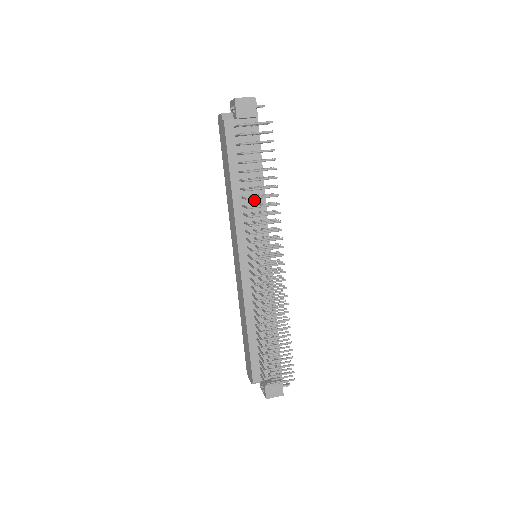
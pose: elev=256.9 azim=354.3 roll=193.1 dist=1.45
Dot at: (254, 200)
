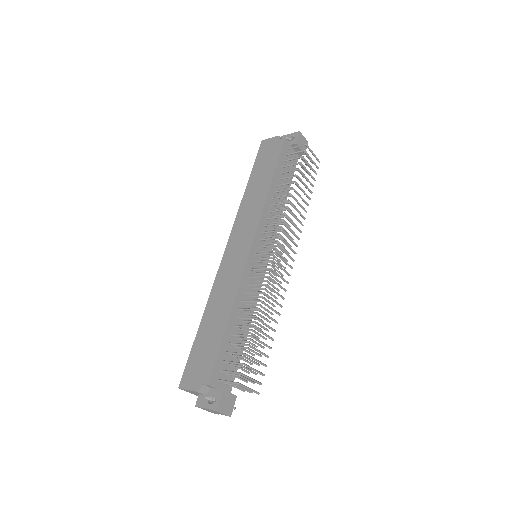
Dot at: occluded
